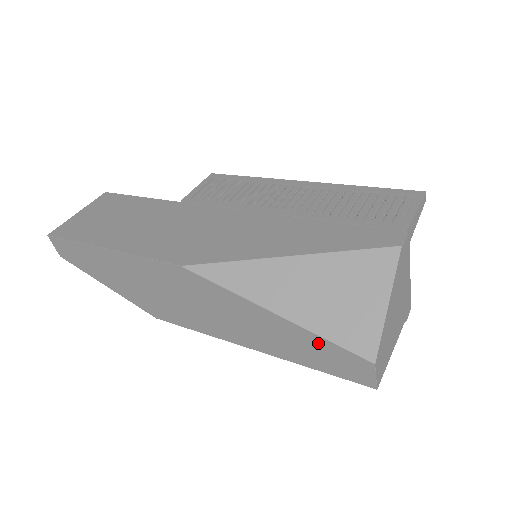
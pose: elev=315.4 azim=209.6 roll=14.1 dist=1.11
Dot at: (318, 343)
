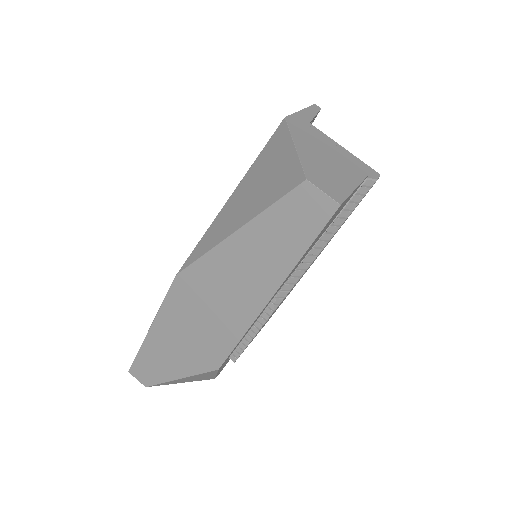
Dot at: (273, 219)
